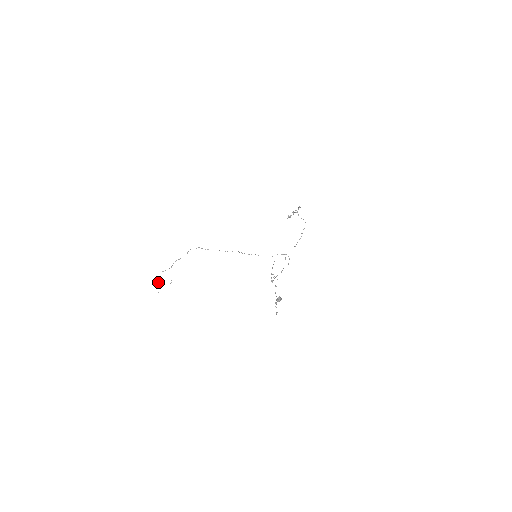
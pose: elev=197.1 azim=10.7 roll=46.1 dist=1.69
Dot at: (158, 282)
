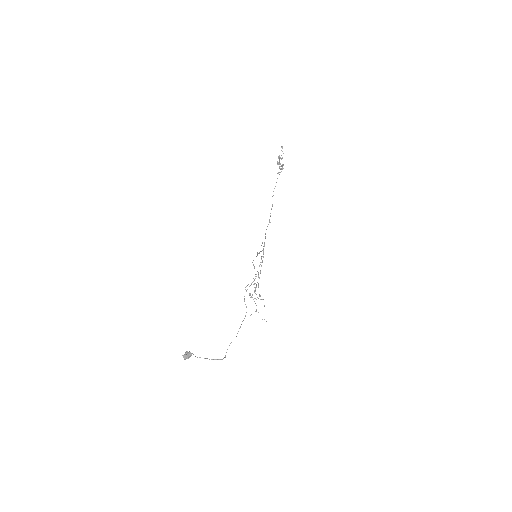
Dot at: occluded
